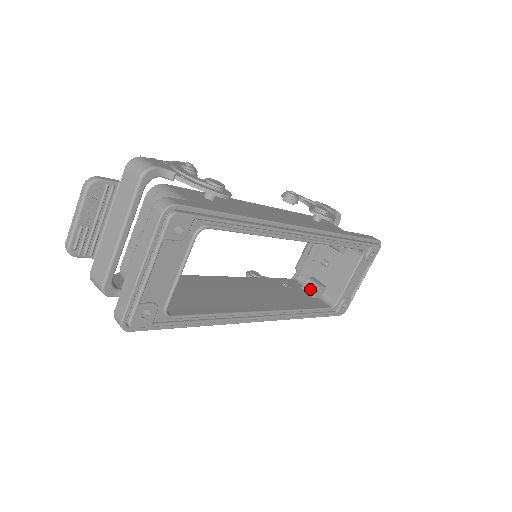
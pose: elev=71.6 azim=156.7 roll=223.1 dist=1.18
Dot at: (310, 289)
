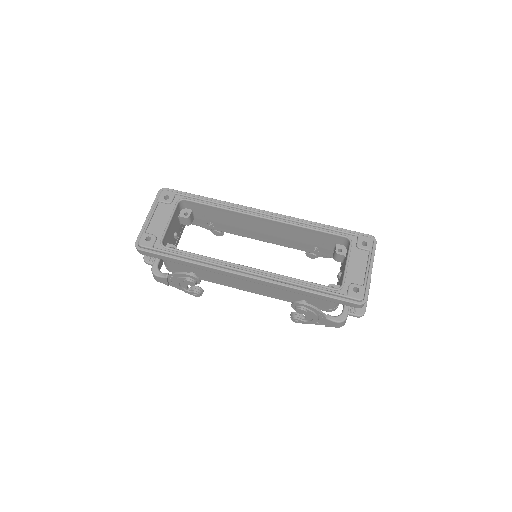
Dot at: occluded
